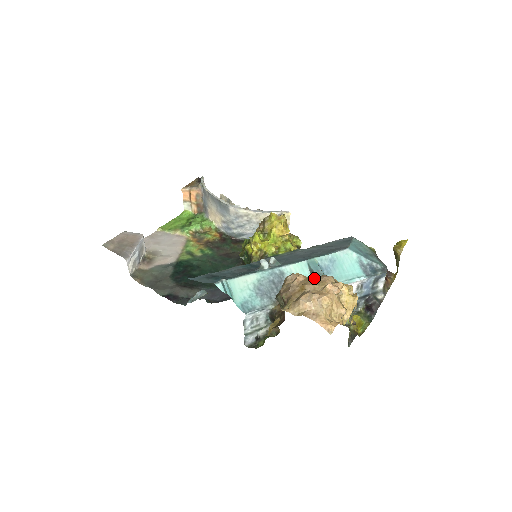
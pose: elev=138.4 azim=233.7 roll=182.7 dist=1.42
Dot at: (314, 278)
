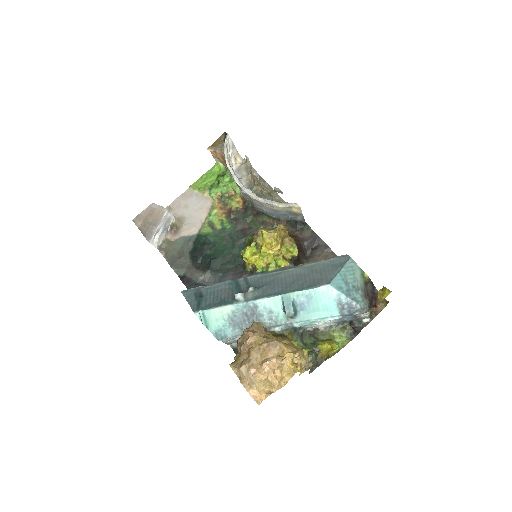
Dot at: (261, 345)
